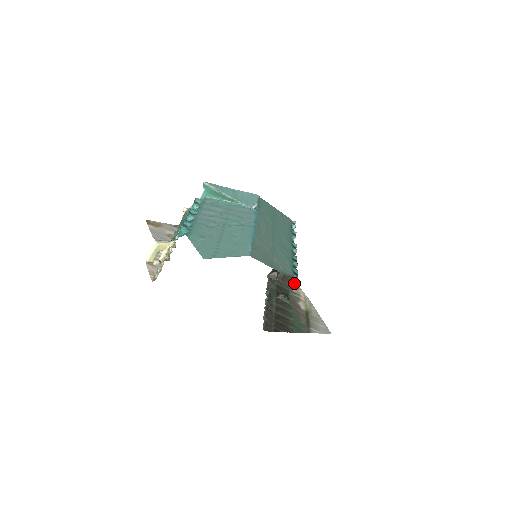
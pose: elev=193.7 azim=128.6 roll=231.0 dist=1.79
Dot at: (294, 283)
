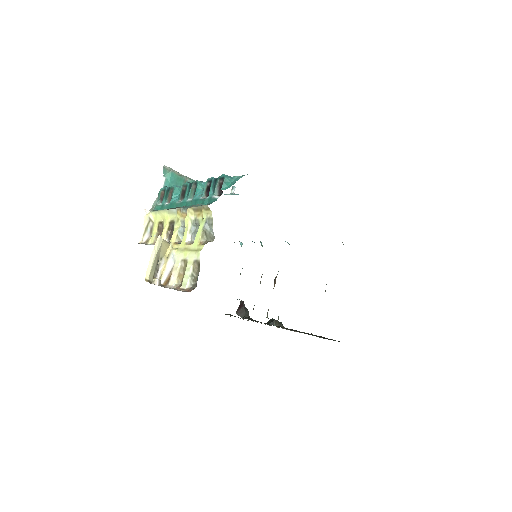
Dot at: occluded
